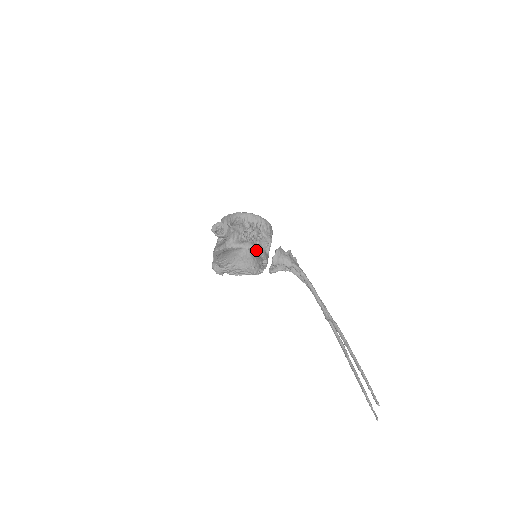
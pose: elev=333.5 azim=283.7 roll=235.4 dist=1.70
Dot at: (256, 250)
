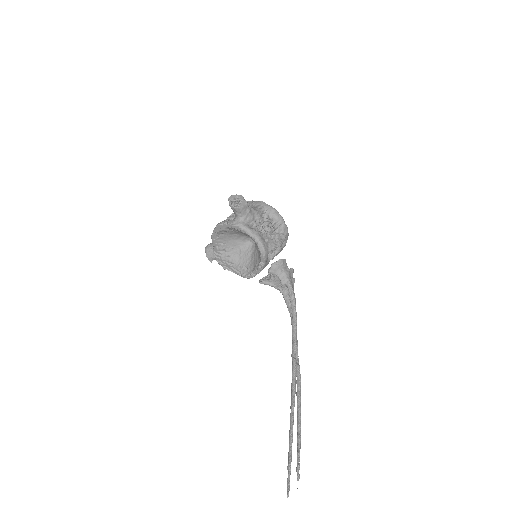
Dot at: (260, 244)
